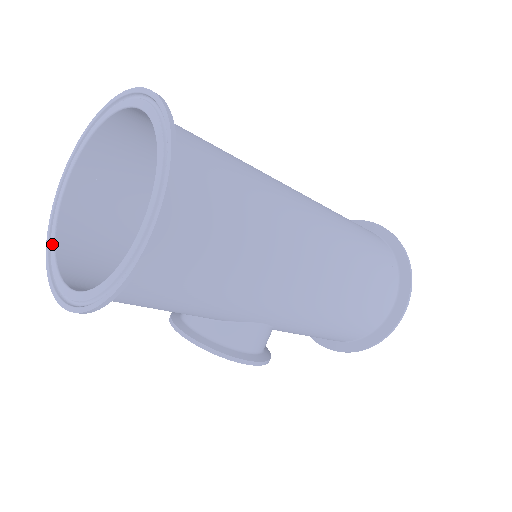
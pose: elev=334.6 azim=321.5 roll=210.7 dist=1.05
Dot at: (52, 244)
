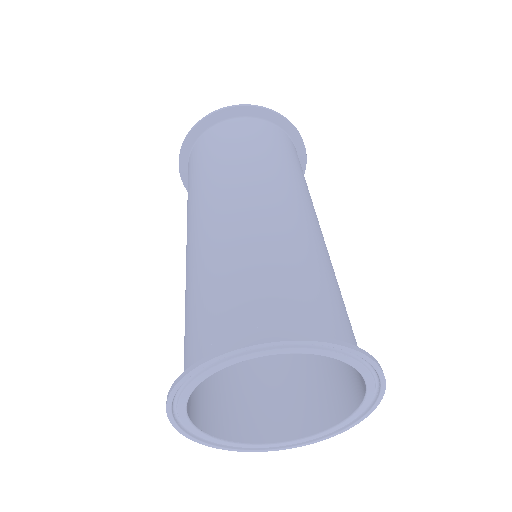
Dot at: (223, 443)
